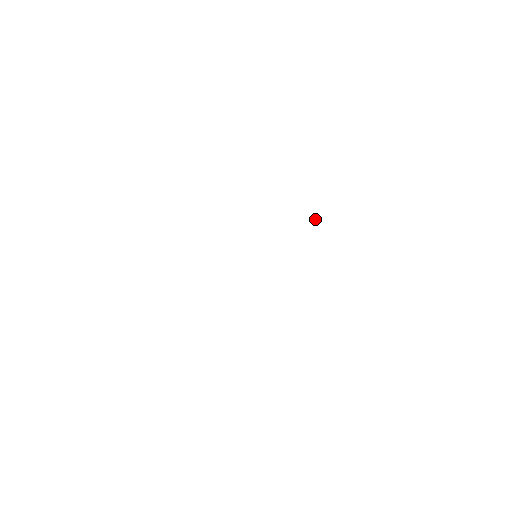
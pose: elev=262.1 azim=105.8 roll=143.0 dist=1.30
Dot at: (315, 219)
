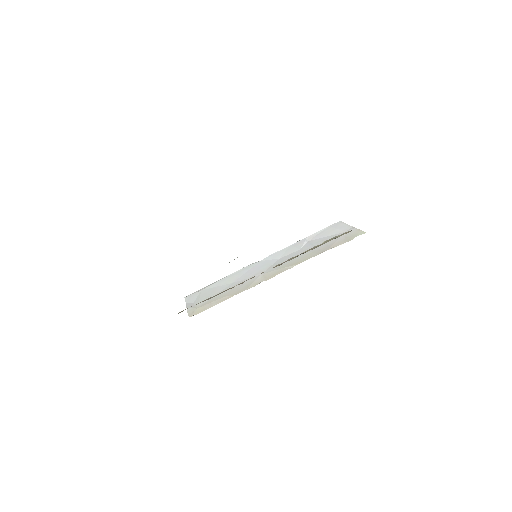
Dot at: (330, 248)
